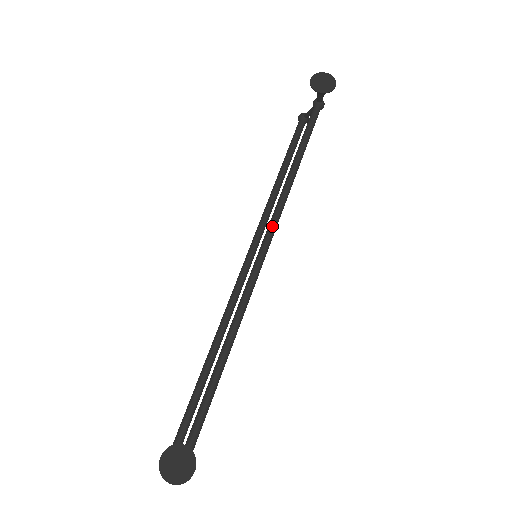
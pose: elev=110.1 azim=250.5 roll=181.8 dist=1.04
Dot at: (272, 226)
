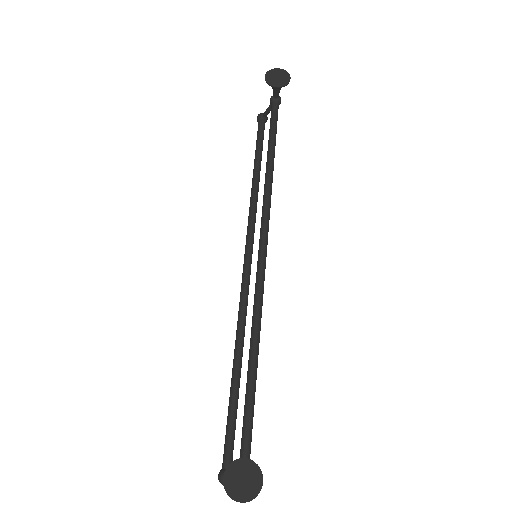
Dot at: (265, 223)
